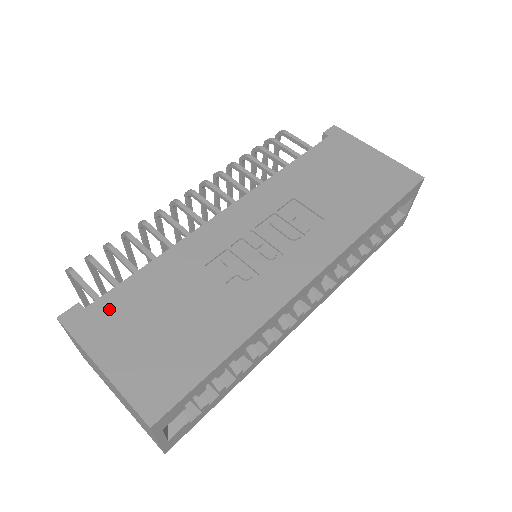
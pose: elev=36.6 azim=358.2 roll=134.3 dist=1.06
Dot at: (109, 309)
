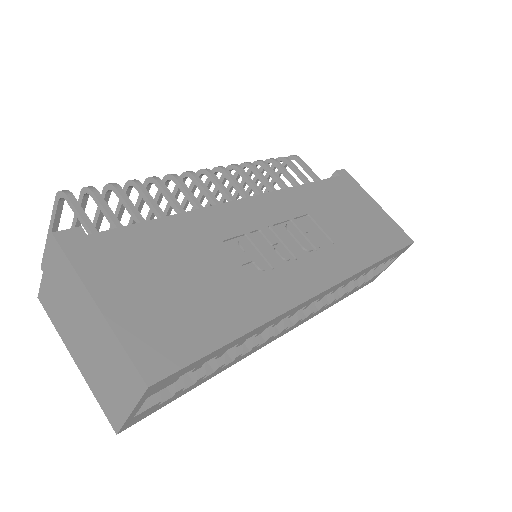
Dot at: (116, 246)
